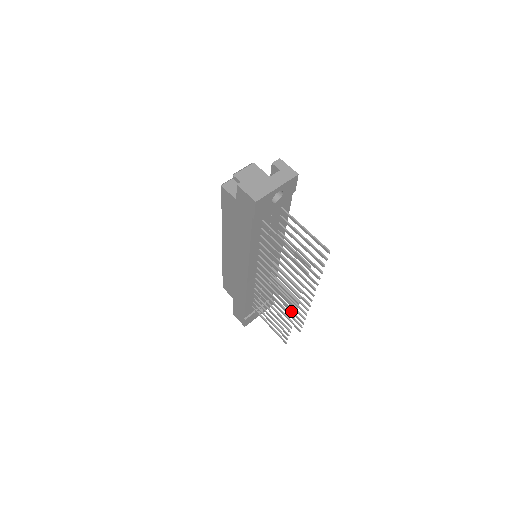
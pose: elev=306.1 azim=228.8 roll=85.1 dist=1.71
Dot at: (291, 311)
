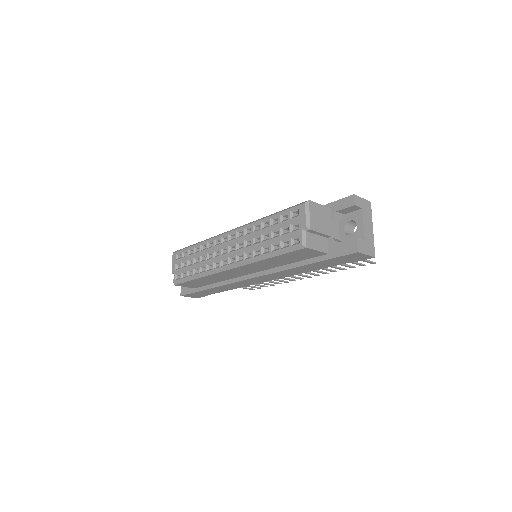
Dot at: occluded
